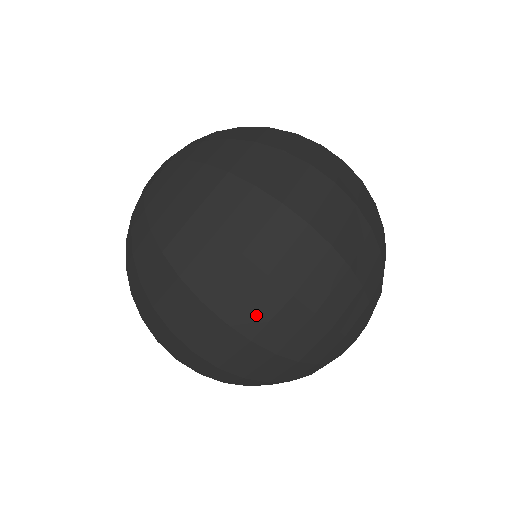
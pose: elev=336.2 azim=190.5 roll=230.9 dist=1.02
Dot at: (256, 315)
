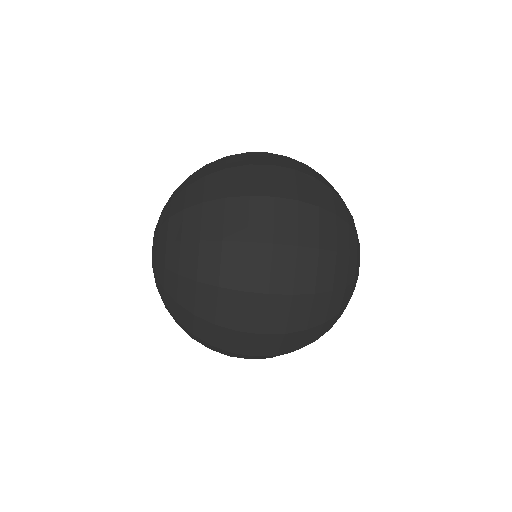
Dot at: (284, 275)
